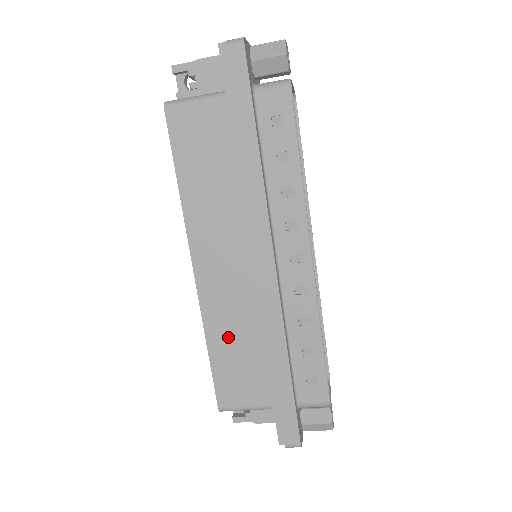
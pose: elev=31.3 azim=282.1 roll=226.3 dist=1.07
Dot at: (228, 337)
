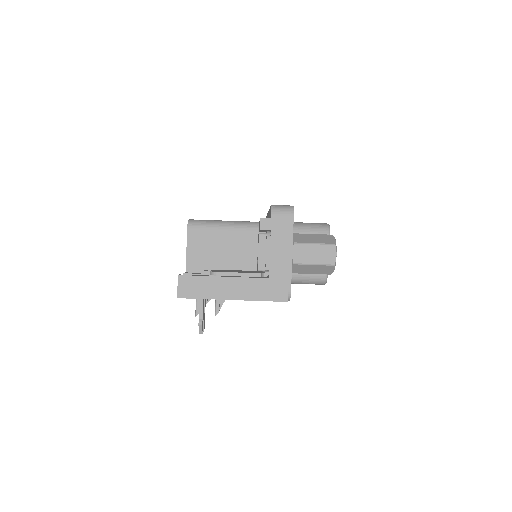
Dot at: occluded
